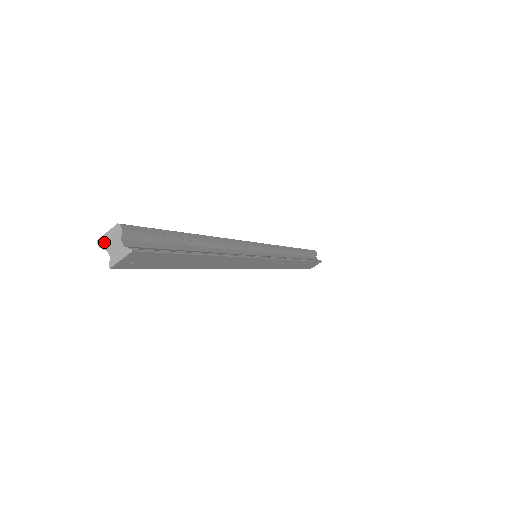
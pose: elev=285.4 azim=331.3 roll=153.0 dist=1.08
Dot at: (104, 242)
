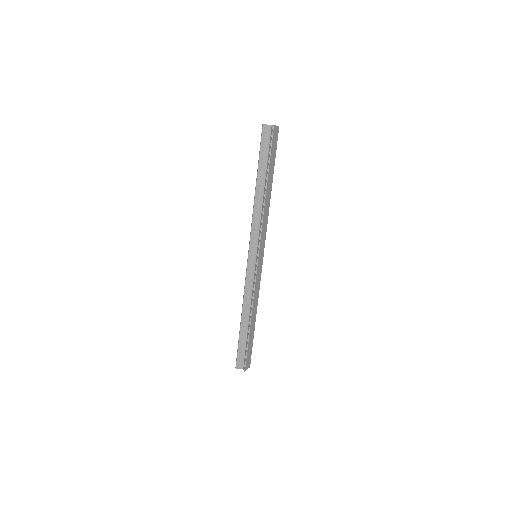
Dot at: (266, 124)
